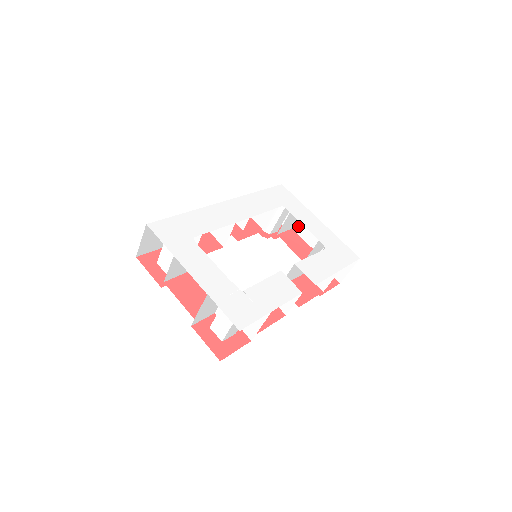
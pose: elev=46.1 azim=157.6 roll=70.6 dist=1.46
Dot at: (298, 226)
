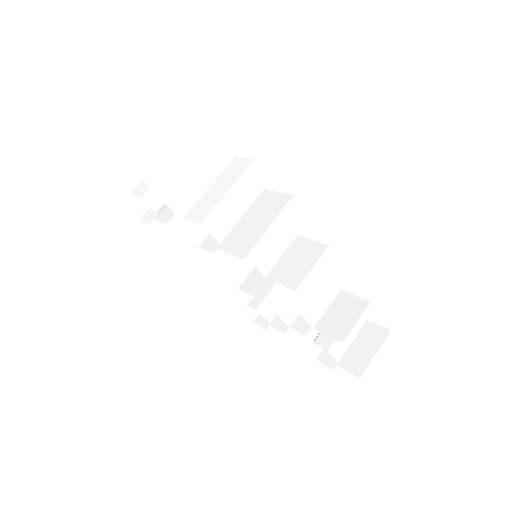
Dot at: (299, 321)
